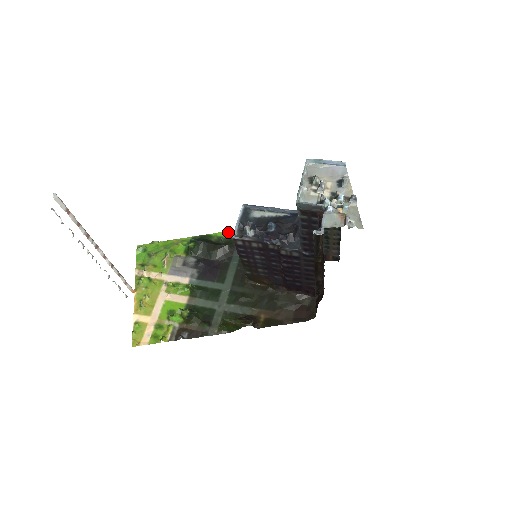
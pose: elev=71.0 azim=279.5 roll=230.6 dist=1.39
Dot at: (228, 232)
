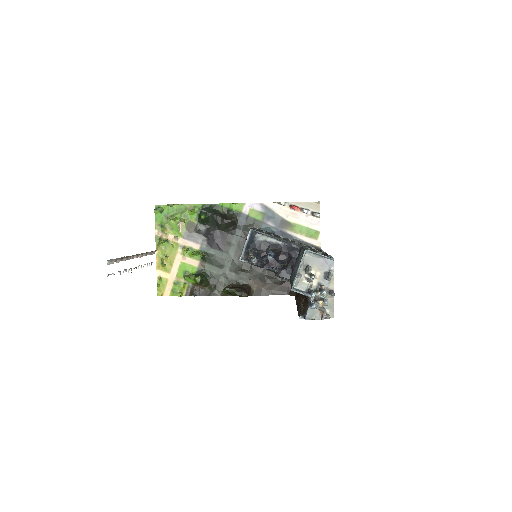
Dot at: (234, 205)
